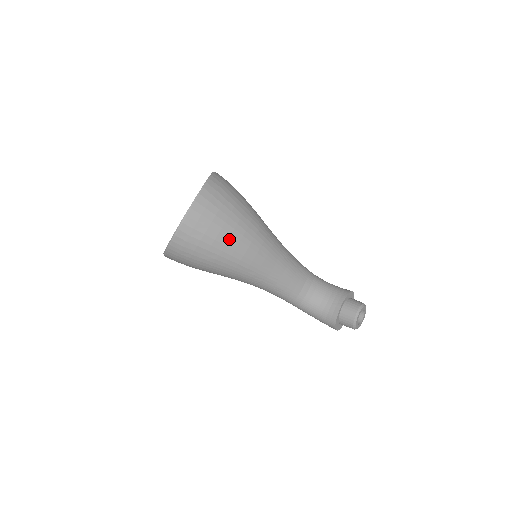
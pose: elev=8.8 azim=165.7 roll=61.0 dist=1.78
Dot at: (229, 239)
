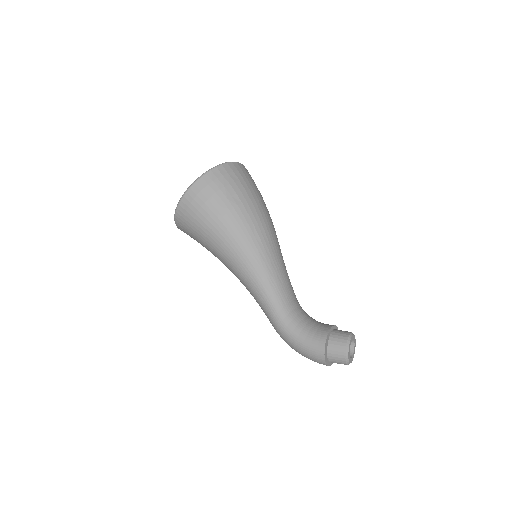
Dot at: (255, 200)
